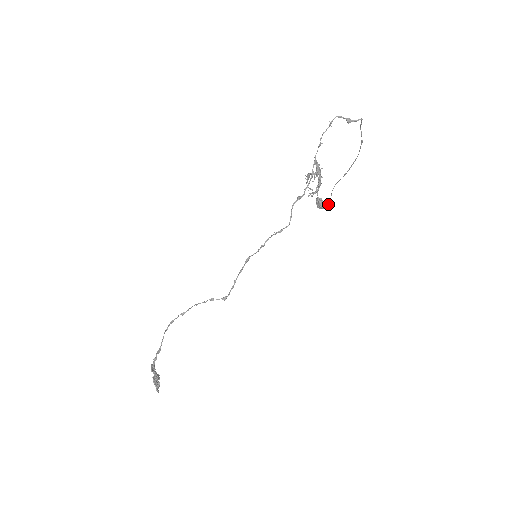
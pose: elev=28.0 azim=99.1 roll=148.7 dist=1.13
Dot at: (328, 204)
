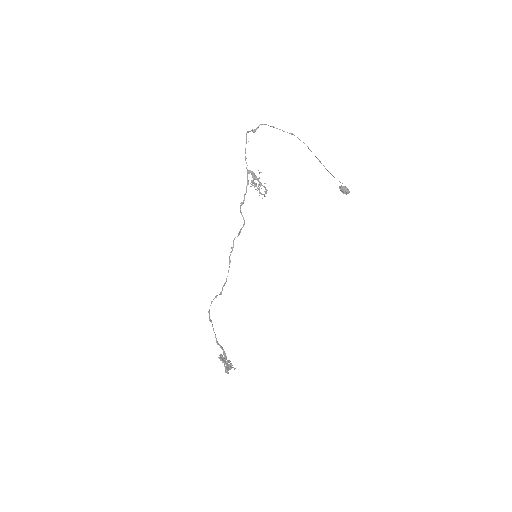
Dot at: occluded
